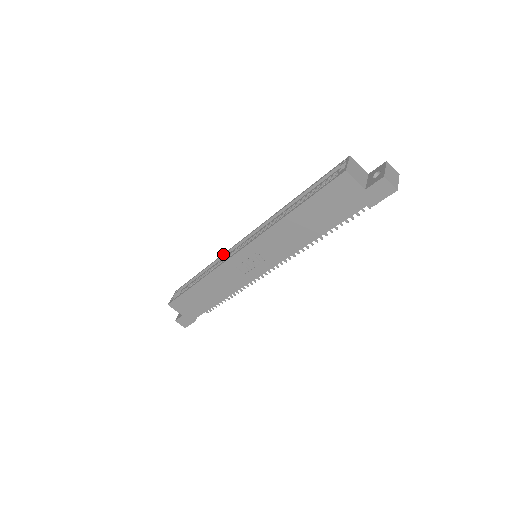
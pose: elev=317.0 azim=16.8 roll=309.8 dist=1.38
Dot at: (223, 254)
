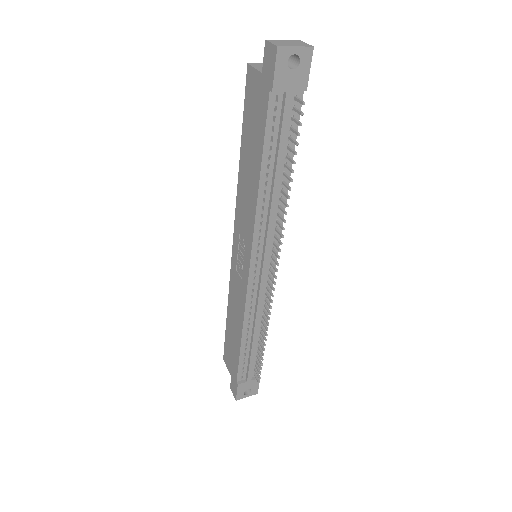
Dot at: occluded
